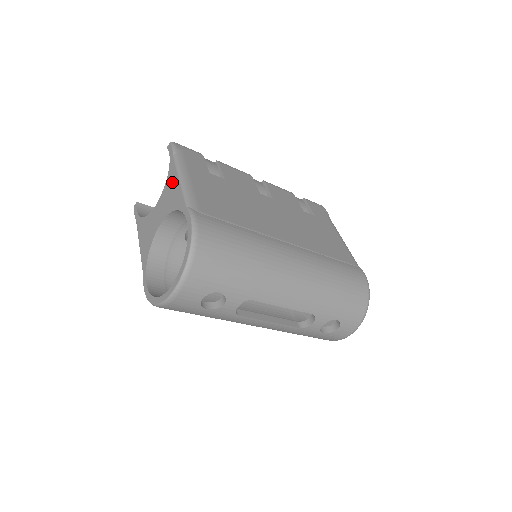
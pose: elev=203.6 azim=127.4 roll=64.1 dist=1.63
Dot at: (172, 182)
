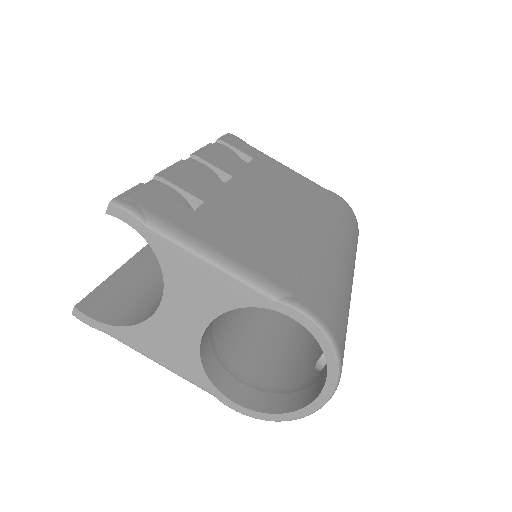
Dot at: (188, 269)
